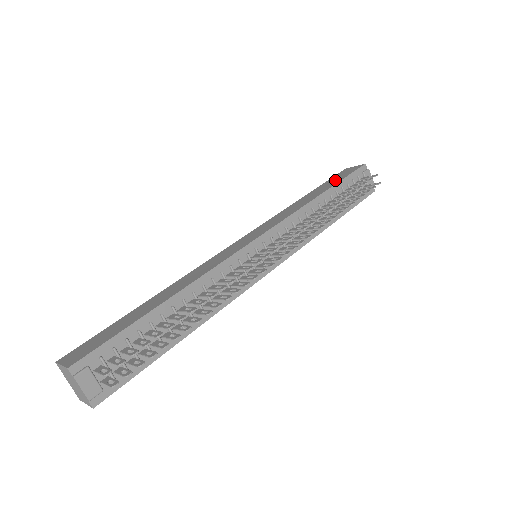
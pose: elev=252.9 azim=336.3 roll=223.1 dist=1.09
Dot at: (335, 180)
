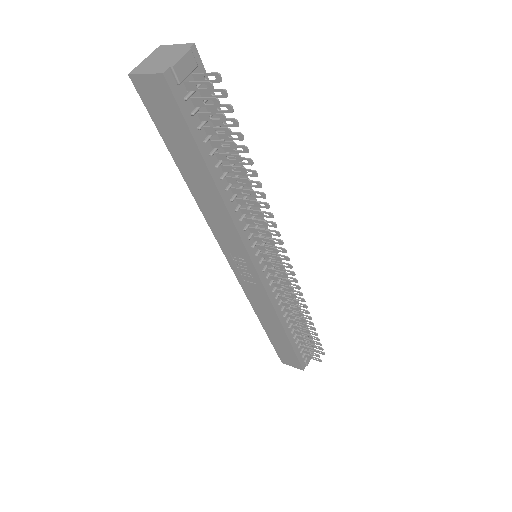
Dot at: occluded
